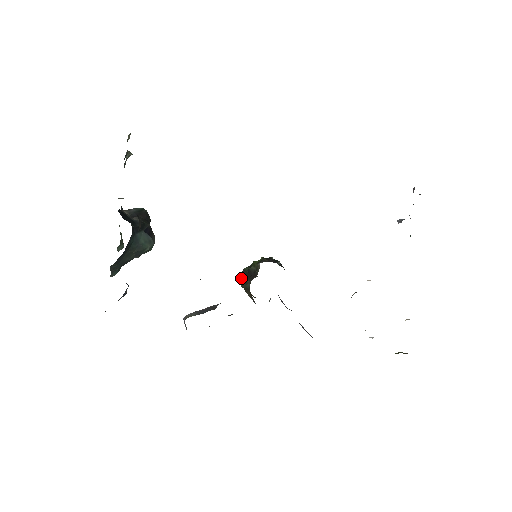
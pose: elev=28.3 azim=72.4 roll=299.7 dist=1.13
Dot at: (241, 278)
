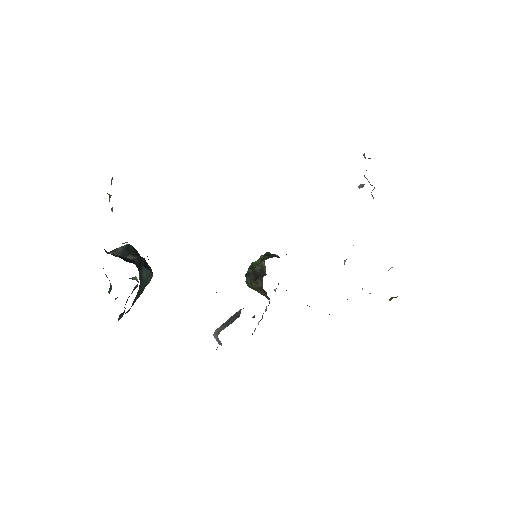
Dot at: (248, 280)
